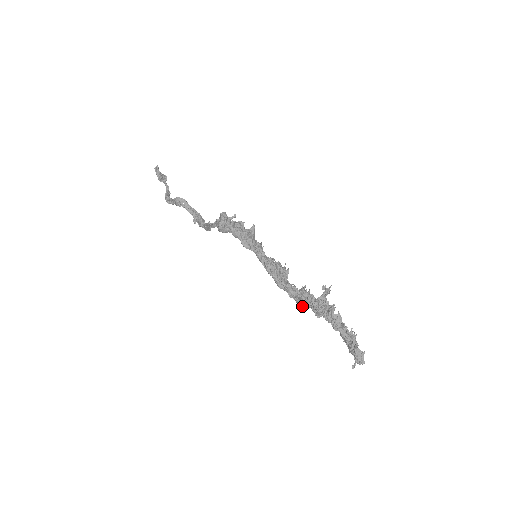
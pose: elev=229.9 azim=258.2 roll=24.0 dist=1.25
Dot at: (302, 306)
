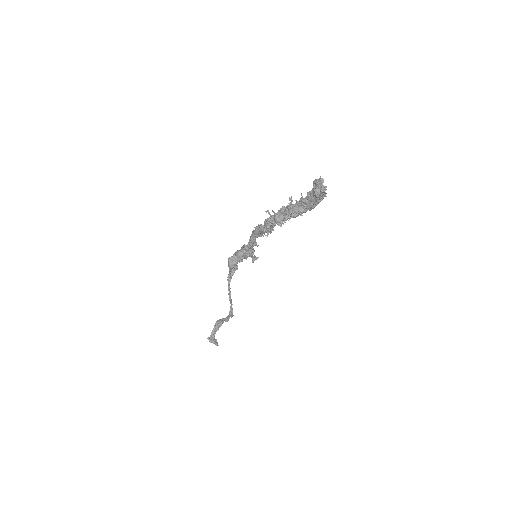
Dot at: (277, 215)
